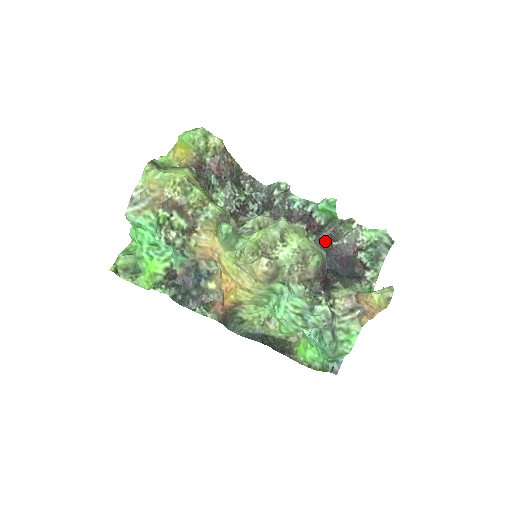
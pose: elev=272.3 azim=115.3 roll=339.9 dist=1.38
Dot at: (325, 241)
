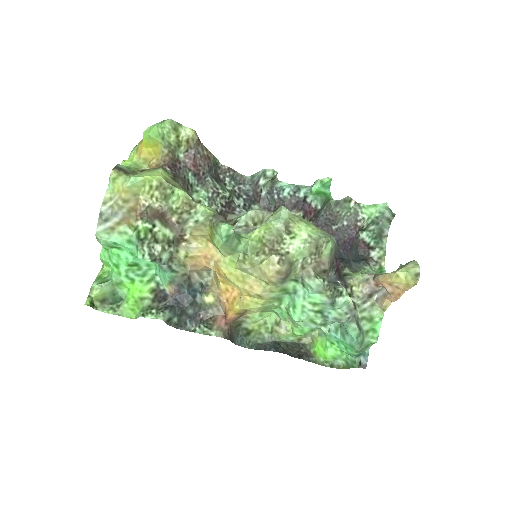
Dot at: (323, 226)
